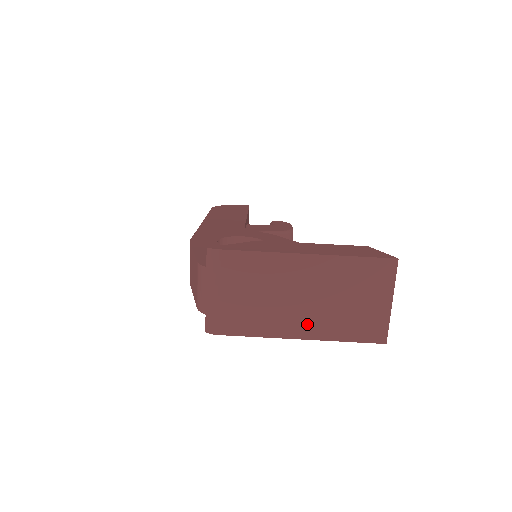
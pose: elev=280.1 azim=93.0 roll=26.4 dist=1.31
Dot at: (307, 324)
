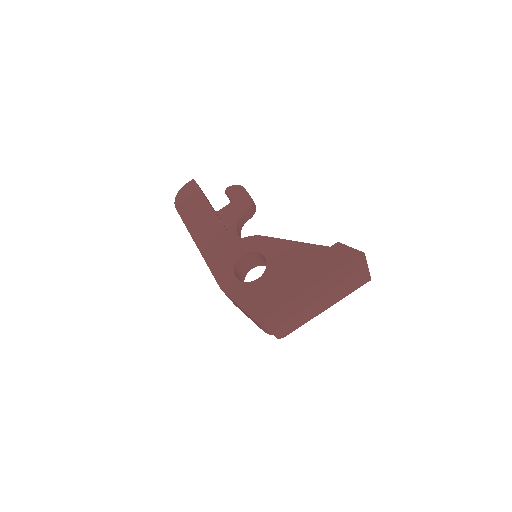
Dot at: (328, 303)
